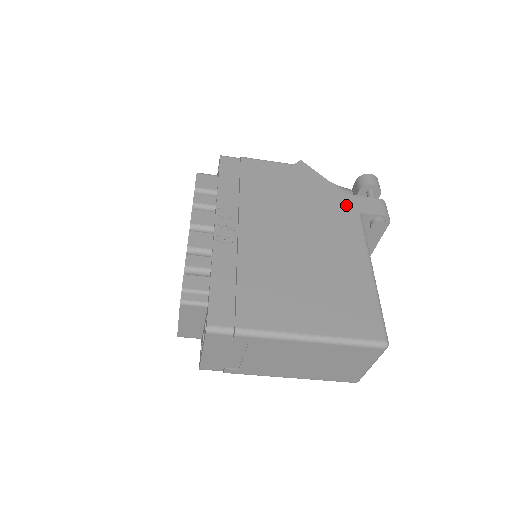
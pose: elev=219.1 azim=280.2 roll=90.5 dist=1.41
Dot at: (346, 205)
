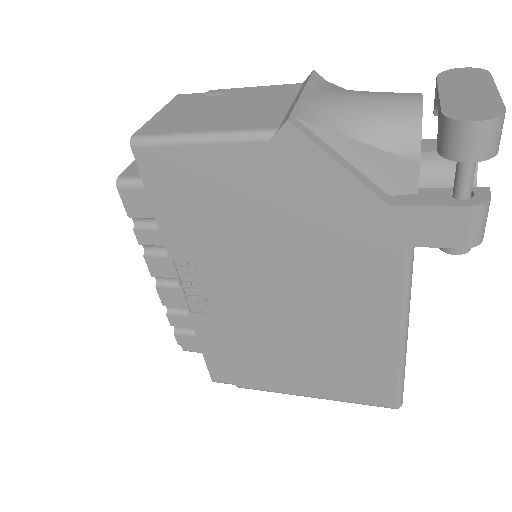
Dot at: (382, 233)
